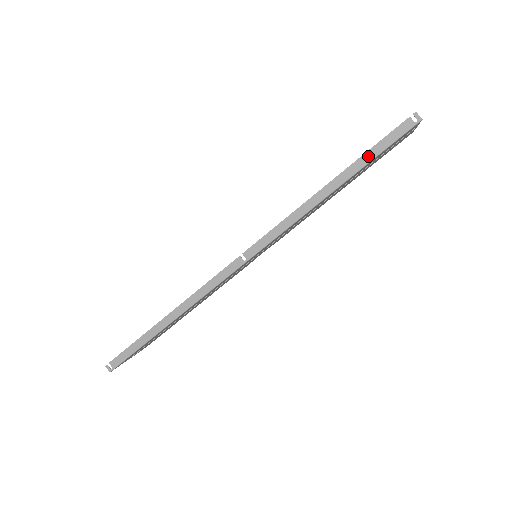
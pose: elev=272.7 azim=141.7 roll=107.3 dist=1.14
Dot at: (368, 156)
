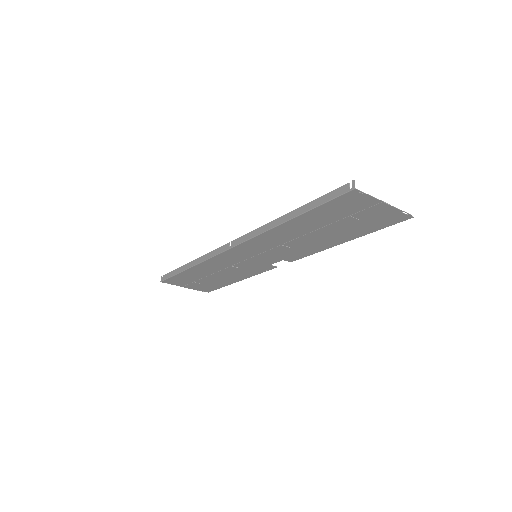
Dot at: (313, 203)
